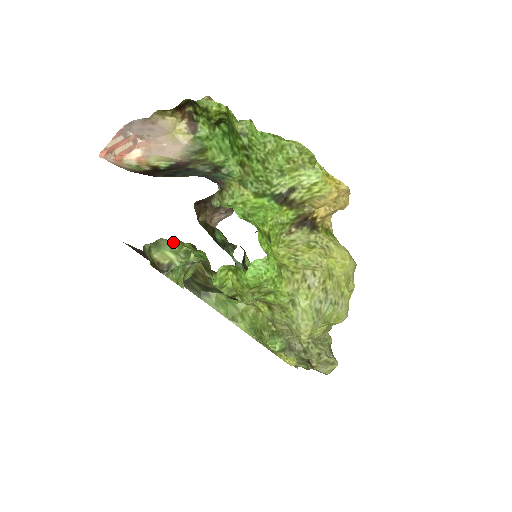
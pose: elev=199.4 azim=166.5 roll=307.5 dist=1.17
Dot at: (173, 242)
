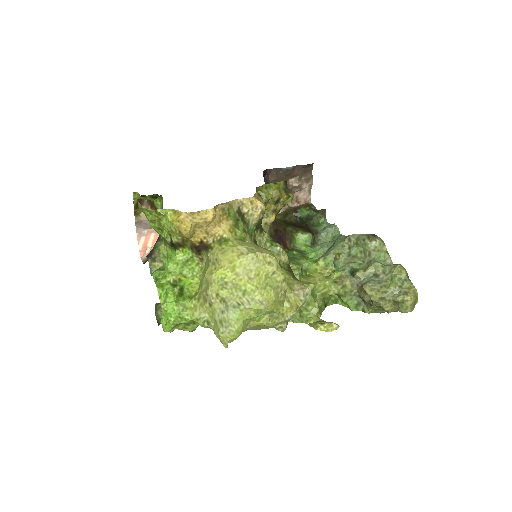
Dot at: occluded
